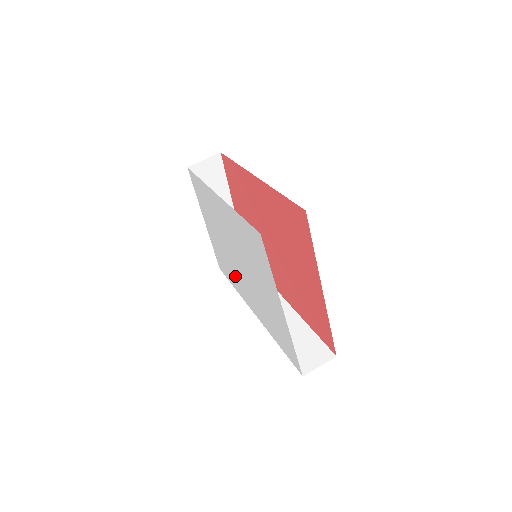
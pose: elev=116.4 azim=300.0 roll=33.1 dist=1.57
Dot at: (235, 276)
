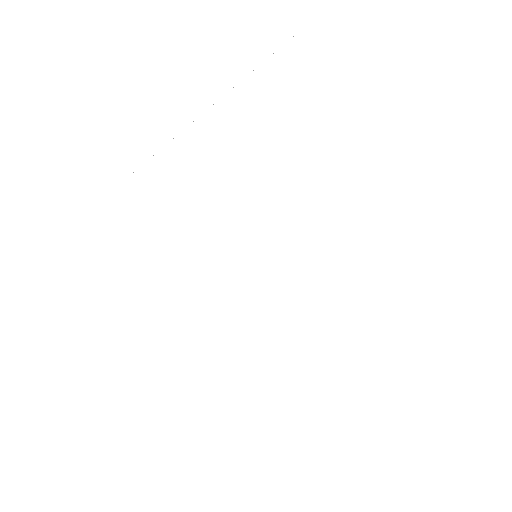
Dot at: (243, 348)
